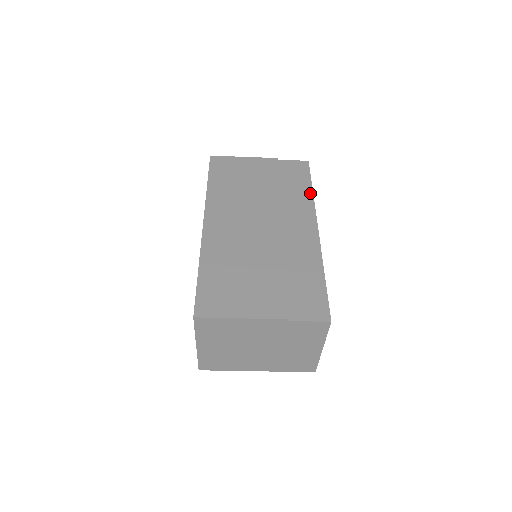
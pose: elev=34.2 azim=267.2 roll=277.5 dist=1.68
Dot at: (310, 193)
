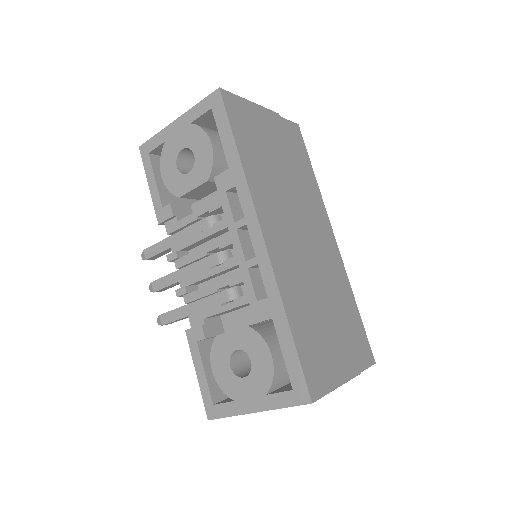
Dot at: (316, 182)
